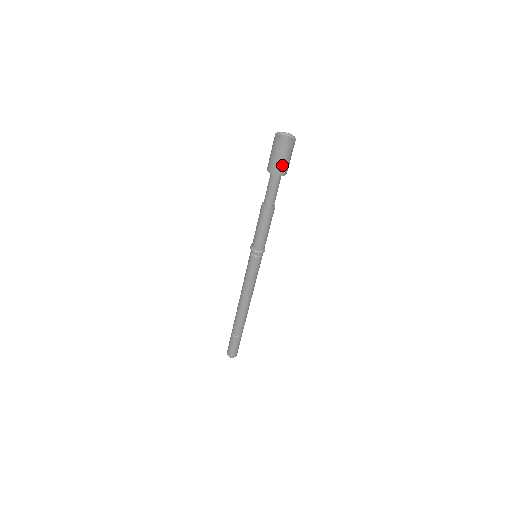
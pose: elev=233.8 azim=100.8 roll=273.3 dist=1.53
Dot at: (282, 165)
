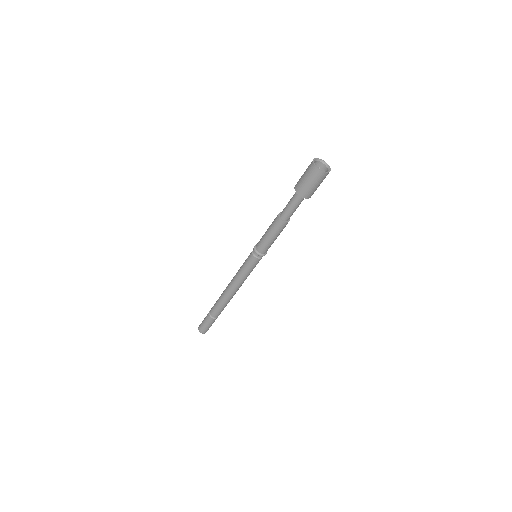
Dot at: (311, 190)
